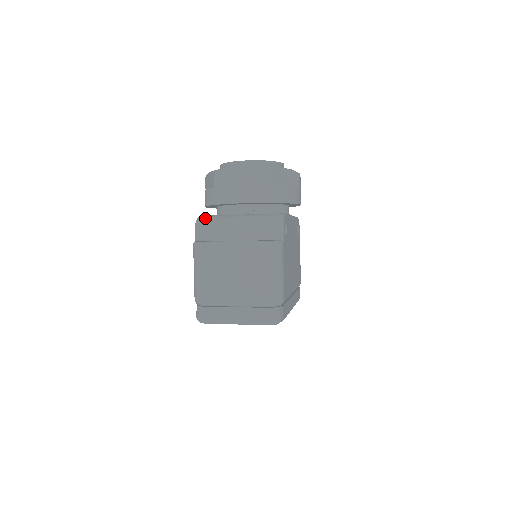
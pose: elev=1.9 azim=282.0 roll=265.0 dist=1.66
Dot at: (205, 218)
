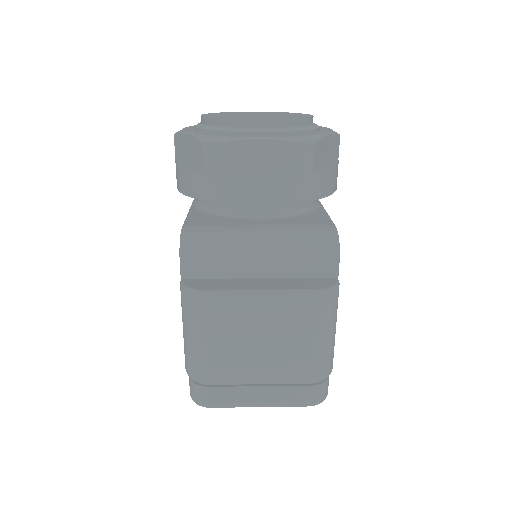
Dot at: (196, 235)
